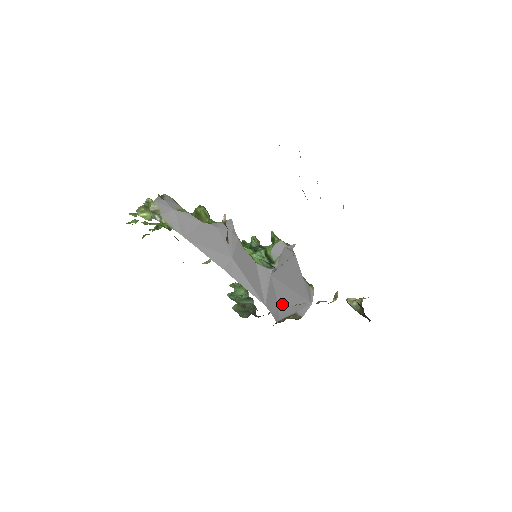
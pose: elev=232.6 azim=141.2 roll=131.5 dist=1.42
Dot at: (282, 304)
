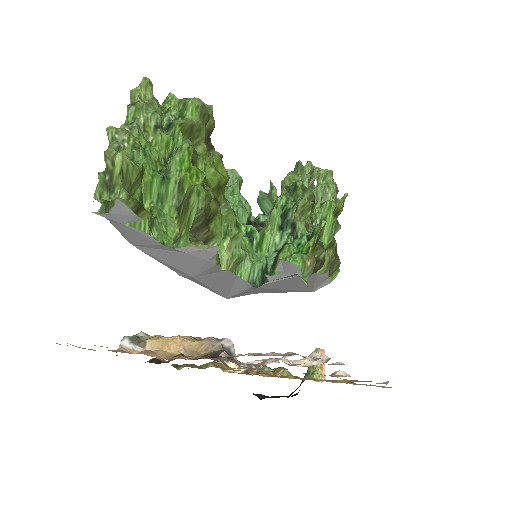
Dot at: occluded
